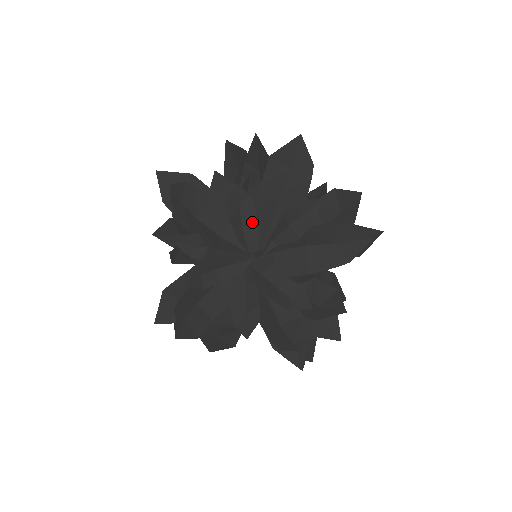
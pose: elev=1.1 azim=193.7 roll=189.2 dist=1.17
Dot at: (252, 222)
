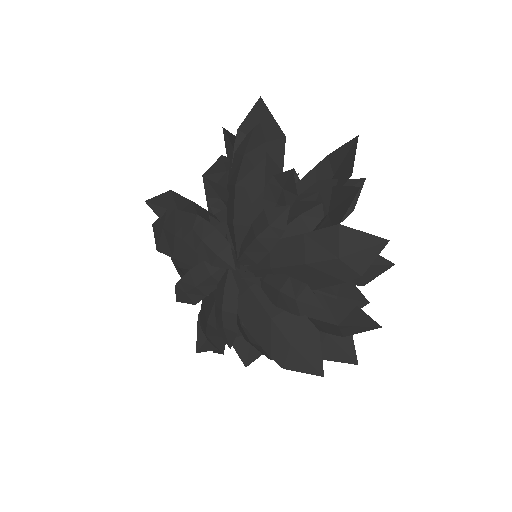
Dot at: (263, 249)
